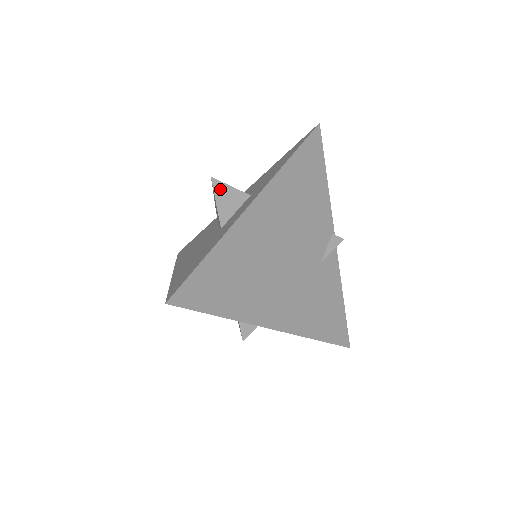
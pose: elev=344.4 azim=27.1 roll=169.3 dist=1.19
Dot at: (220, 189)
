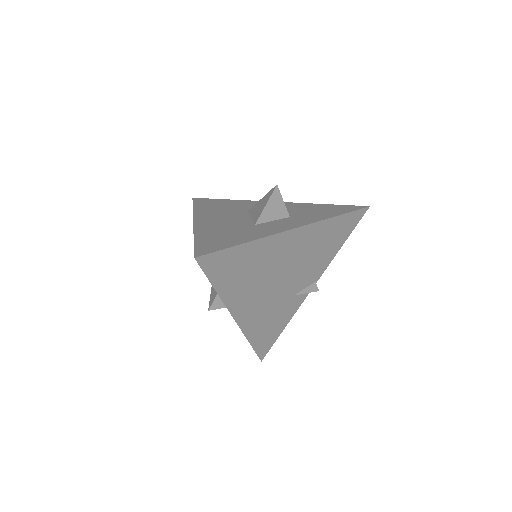
Dot at: (276, 197)
